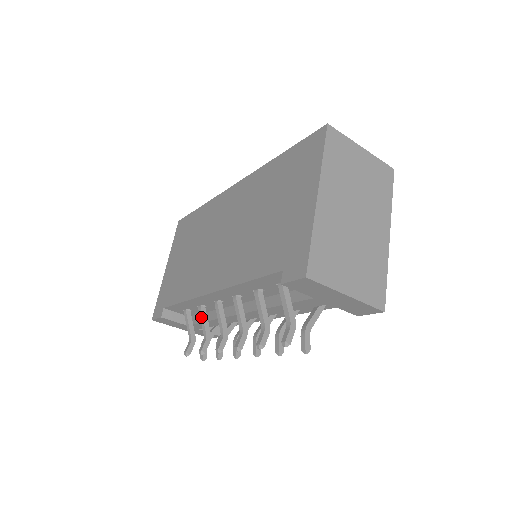
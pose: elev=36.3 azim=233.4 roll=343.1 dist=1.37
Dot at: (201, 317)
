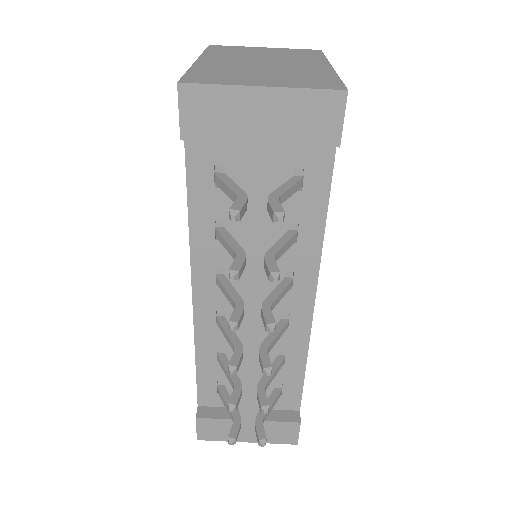
Dot at: (222, 366)
